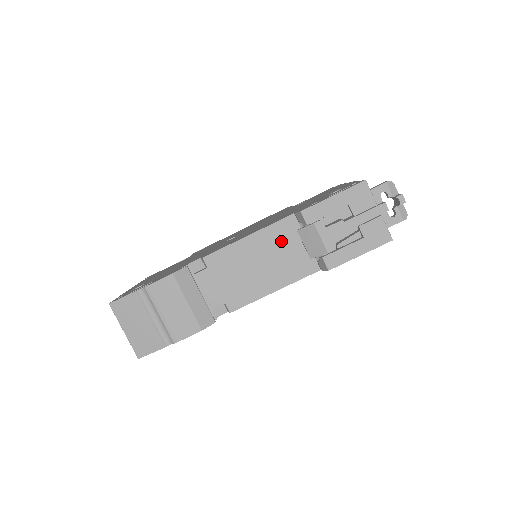
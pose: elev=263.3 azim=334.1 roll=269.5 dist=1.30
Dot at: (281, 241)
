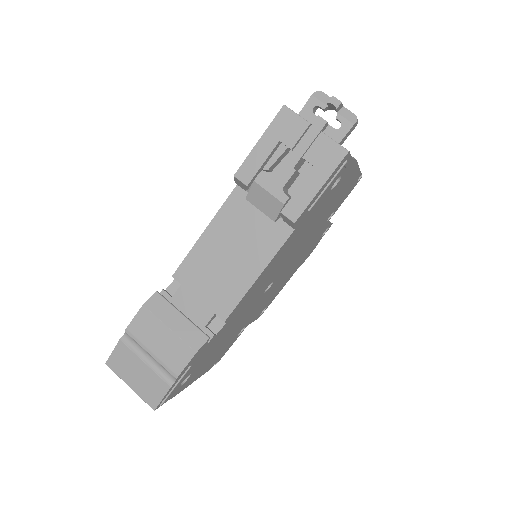
Dot at: (239, 220)
